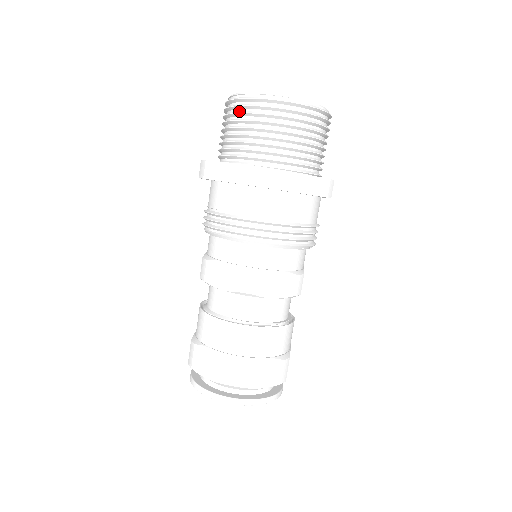
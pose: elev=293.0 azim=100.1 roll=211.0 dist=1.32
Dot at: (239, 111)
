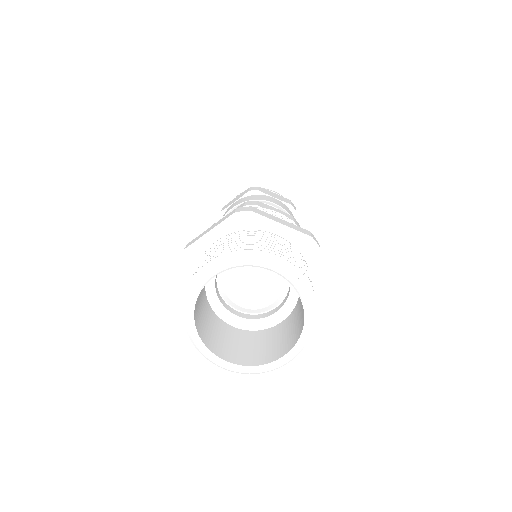
Dot at: occluded
